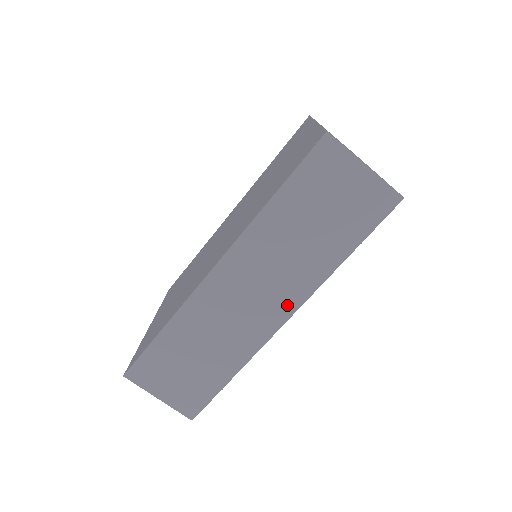
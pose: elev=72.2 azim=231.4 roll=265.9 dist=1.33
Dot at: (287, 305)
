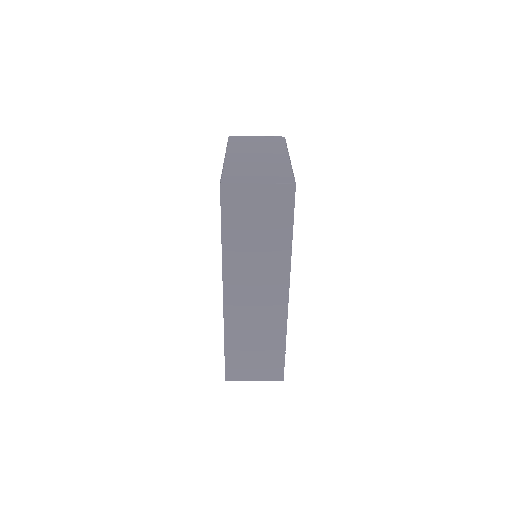
Dot at: (281, 286)
